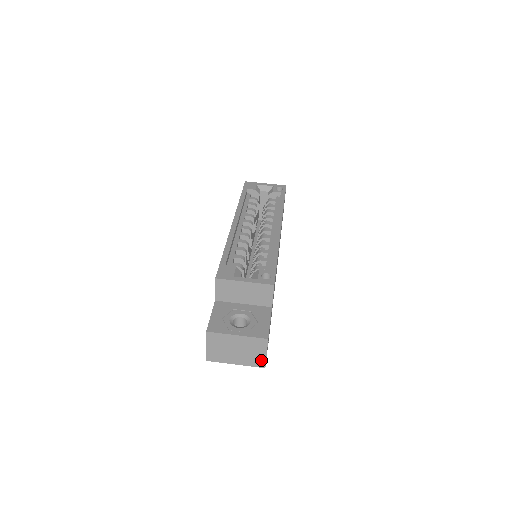
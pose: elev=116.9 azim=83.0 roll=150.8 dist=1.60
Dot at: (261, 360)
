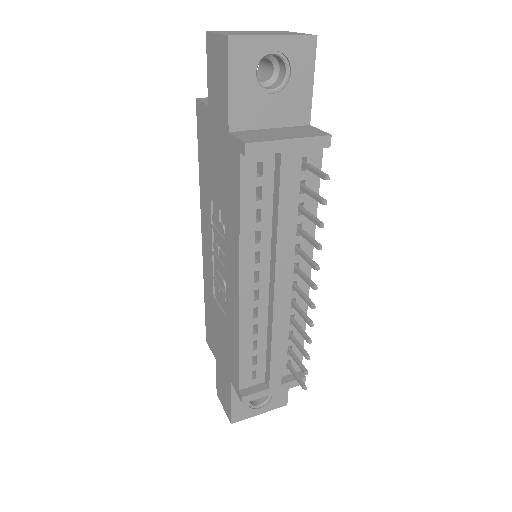
Dot at: (302, 34)
